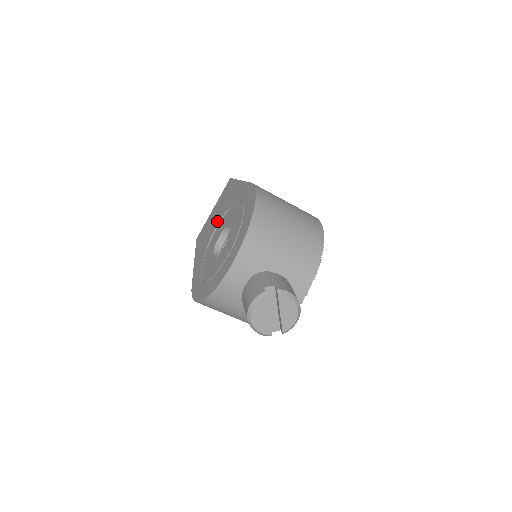
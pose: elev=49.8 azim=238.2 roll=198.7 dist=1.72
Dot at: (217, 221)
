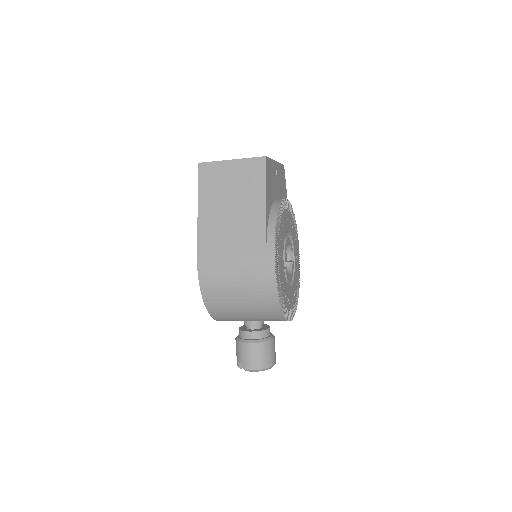
Dot at: occluded
